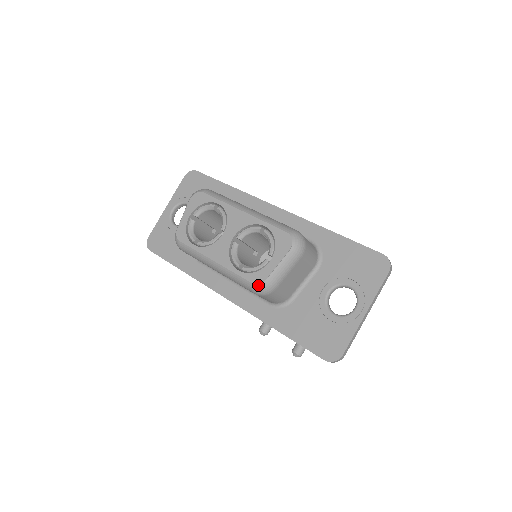
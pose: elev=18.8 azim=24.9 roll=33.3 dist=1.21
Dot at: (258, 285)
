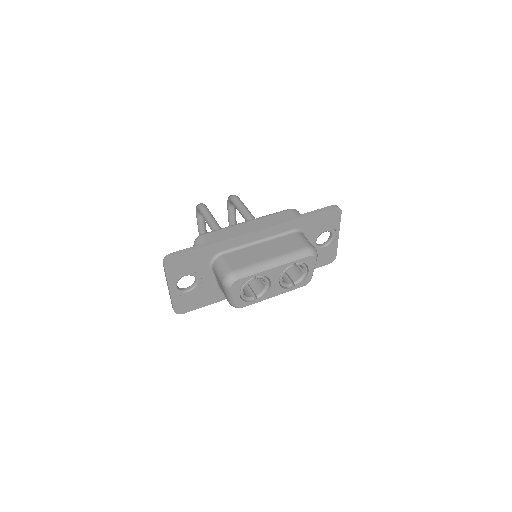
Dot at: occluded
